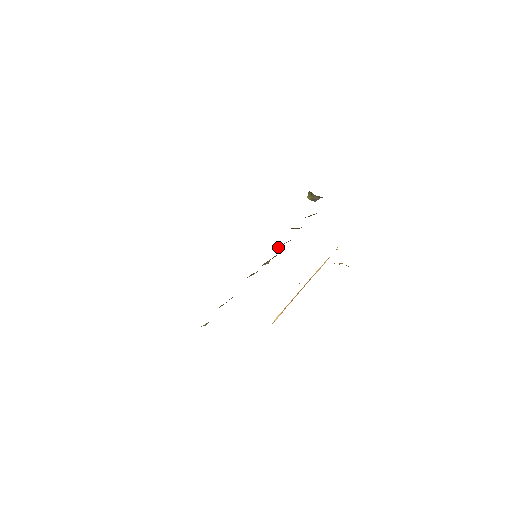
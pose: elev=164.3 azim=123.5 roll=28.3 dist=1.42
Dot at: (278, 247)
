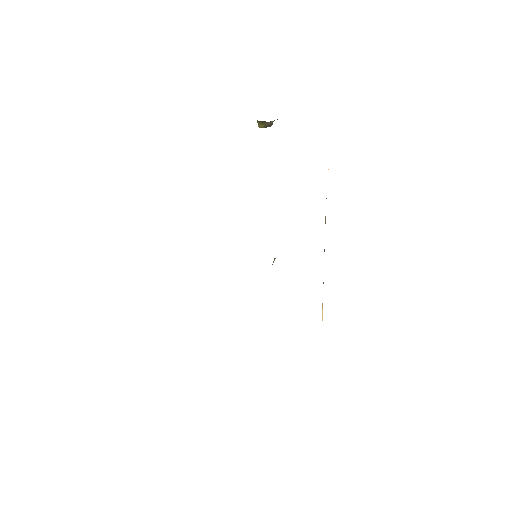
Dot at: occluded
